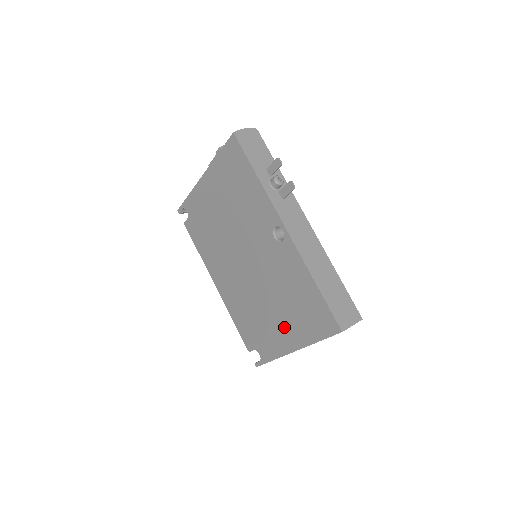
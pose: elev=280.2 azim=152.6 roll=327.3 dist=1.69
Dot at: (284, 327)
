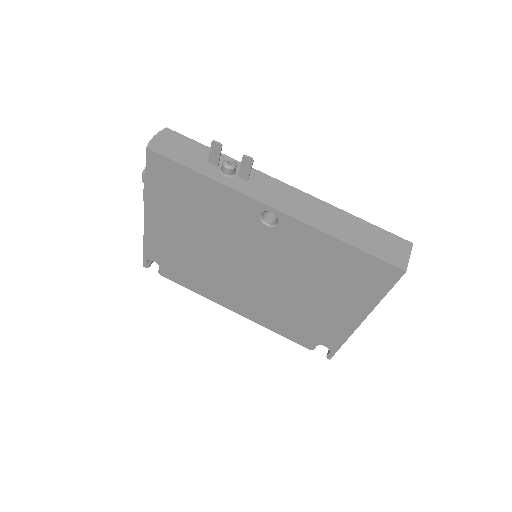
Dot at: (336, 306)
